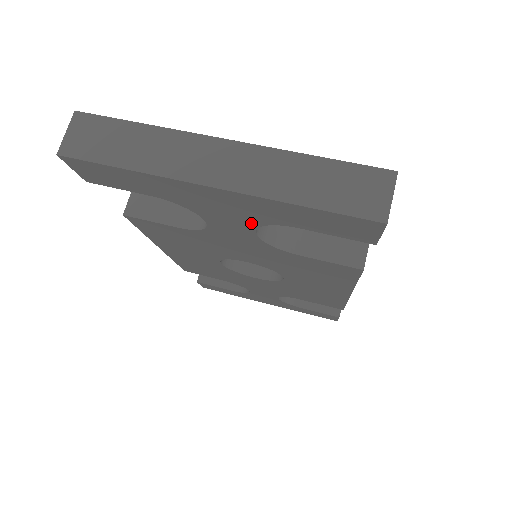
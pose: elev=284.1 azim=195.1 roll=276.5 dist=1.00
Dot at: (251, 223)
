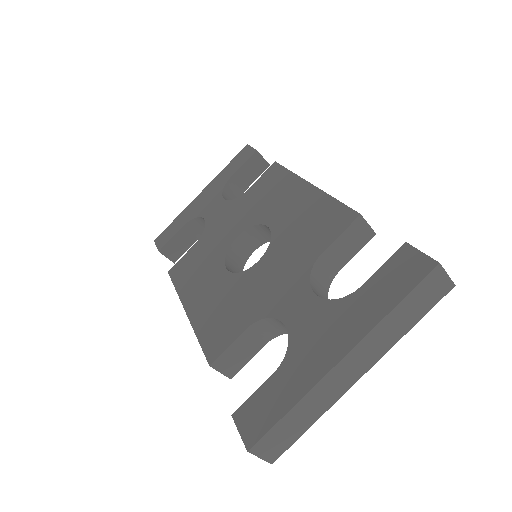
Dot at: occluded
